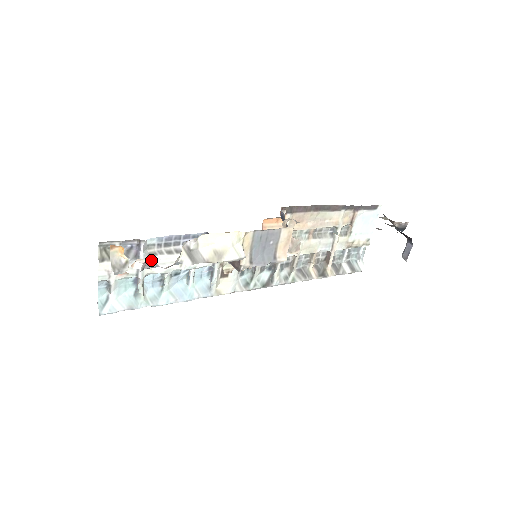
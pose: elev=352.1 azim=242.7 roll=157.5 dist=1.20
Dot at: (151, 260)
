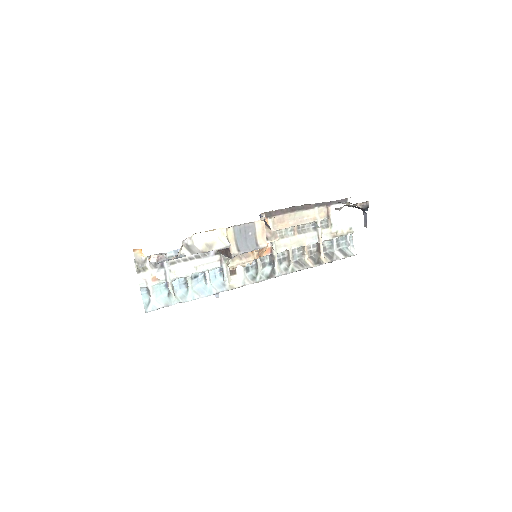
Dot at: (162, 255)
